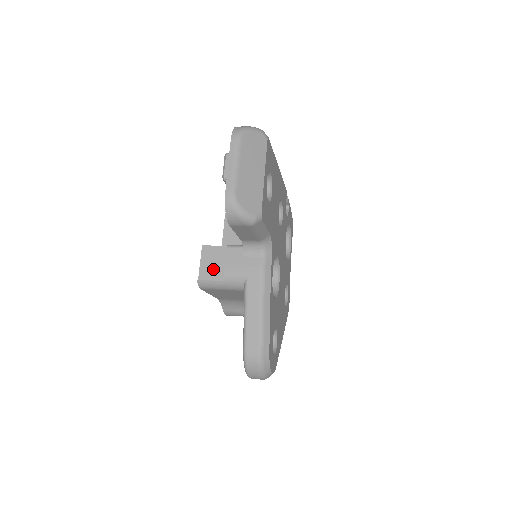
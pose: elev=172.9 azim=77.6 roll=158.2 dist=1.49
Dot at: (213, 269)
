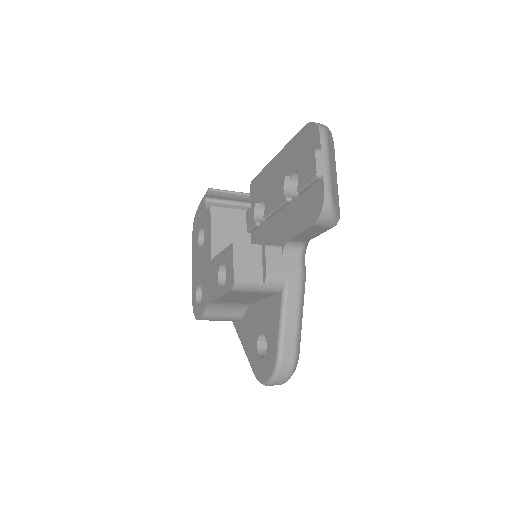
Dot at: (249, 269)
